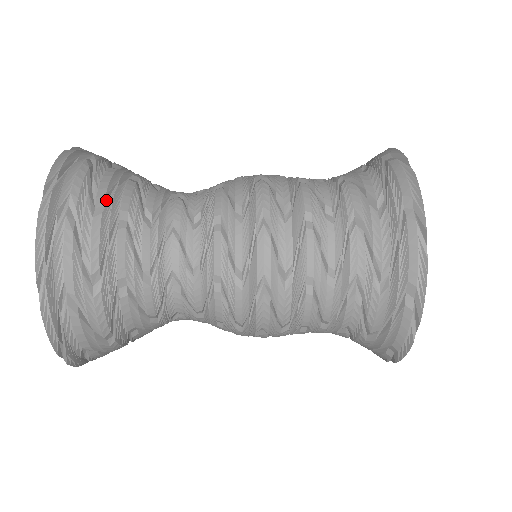
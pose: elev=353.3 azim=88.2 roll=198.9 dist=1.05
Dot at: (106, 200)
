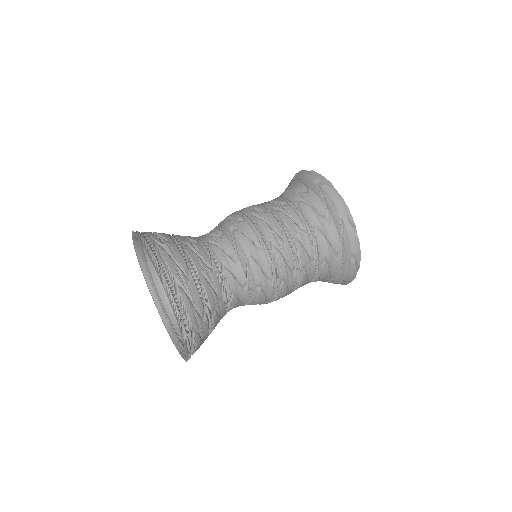
Dot at: (188, 268)
